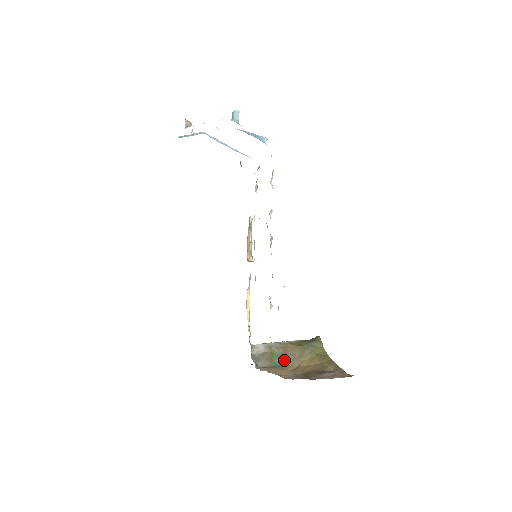
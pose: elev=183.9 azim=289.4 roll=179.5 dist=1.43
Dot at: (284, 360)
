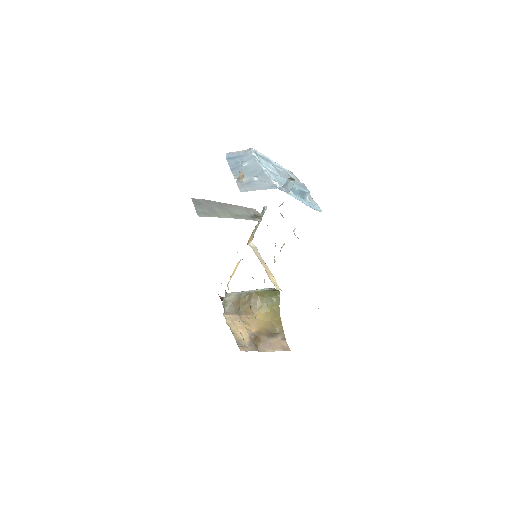
Dot at: (246, 307)
